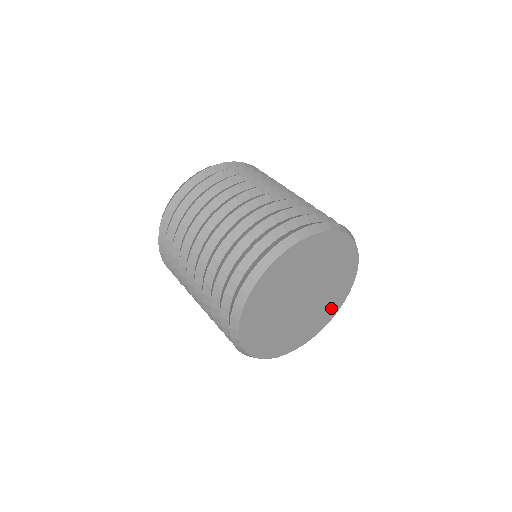
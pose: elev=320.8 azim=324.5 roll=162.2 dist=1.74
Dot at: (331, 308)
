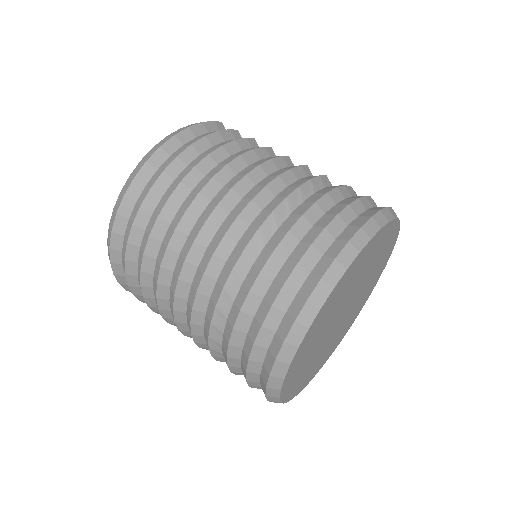
Dot at: (372, 284)
